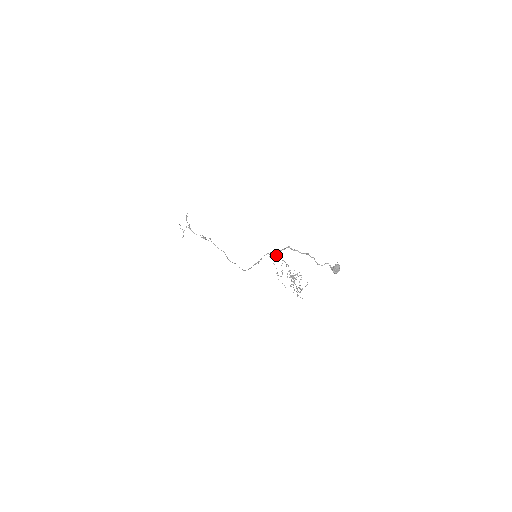
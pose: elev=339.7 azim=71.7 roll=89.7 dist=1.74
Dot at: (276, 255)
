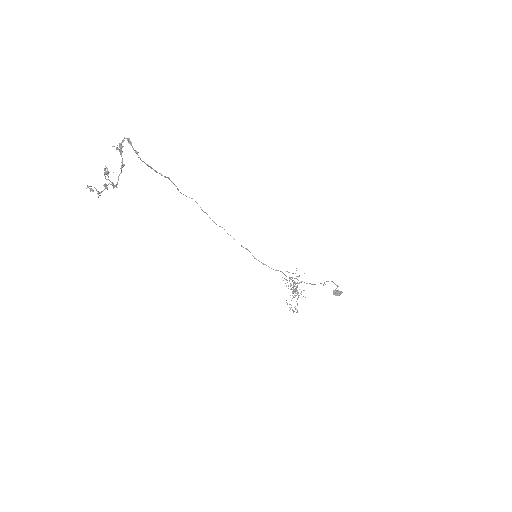
Dot at: occluded
